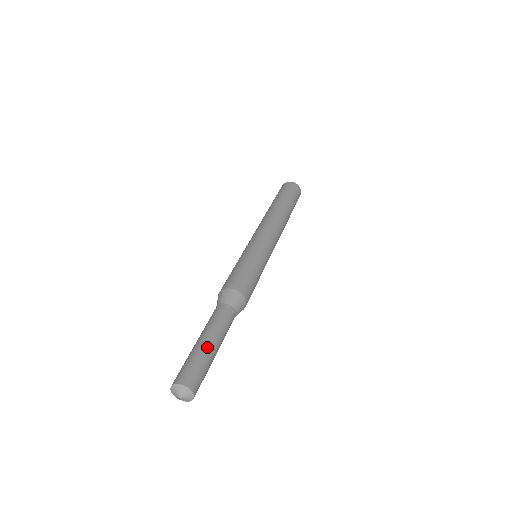
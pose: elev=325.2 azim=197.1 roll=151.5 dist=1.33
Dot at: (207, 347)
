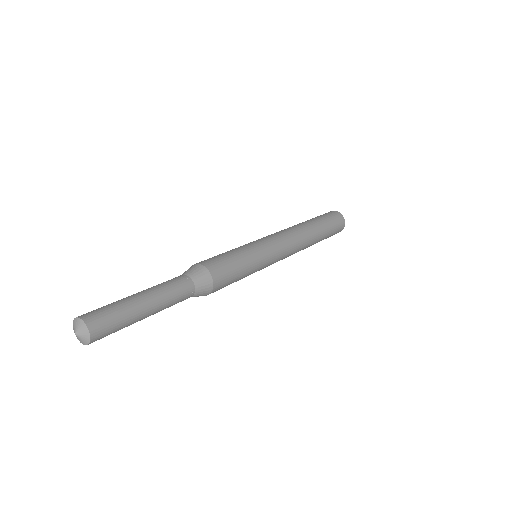
Dot at: (128, 296)
